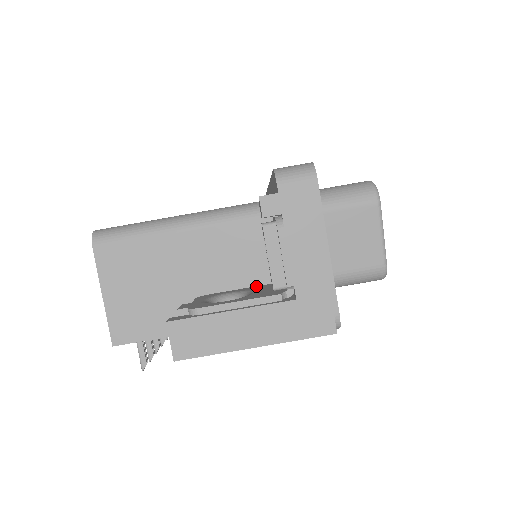
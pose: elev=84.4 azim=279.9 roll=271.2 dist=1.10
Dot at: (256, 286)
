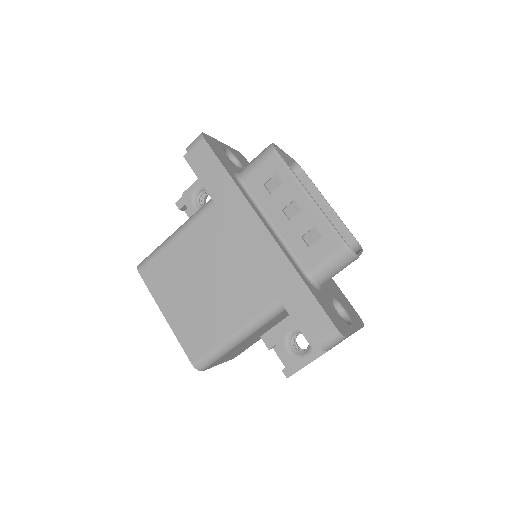
Dot at: occluded
